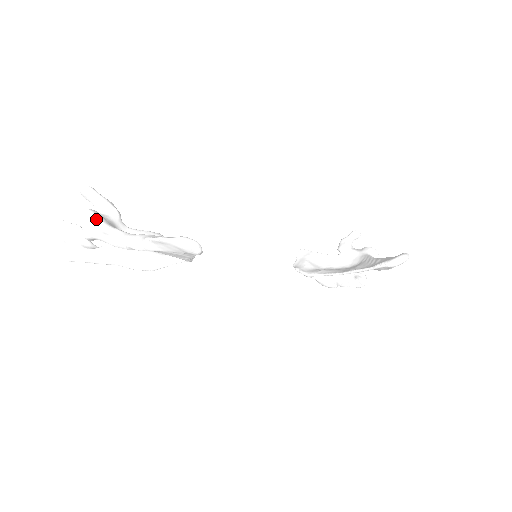
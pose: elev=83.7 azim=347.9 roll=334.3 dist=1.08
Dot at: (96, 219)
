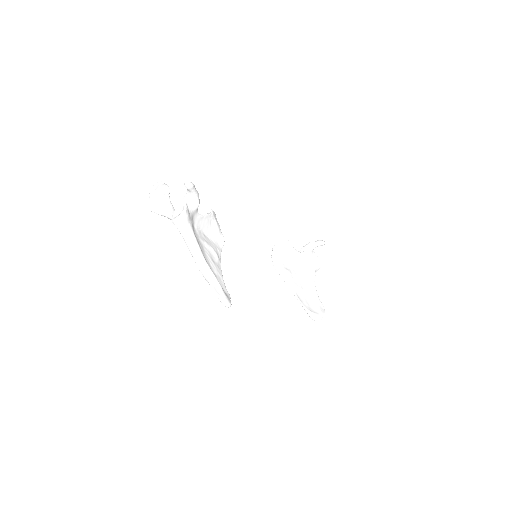
Dot at: (186, 220)
